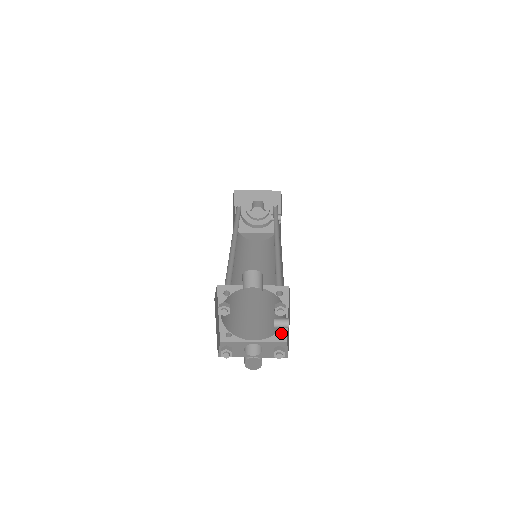
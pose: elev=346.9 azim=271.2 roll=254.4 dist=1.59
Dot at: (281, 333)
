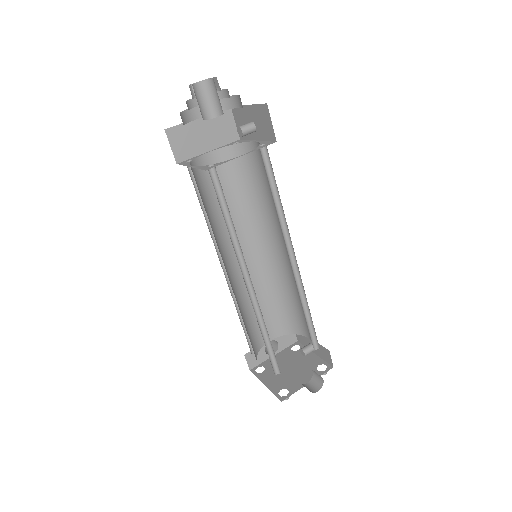
Dot at: (294, 332)
